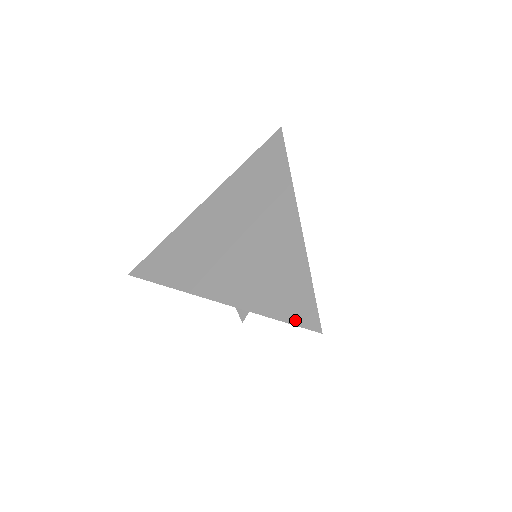
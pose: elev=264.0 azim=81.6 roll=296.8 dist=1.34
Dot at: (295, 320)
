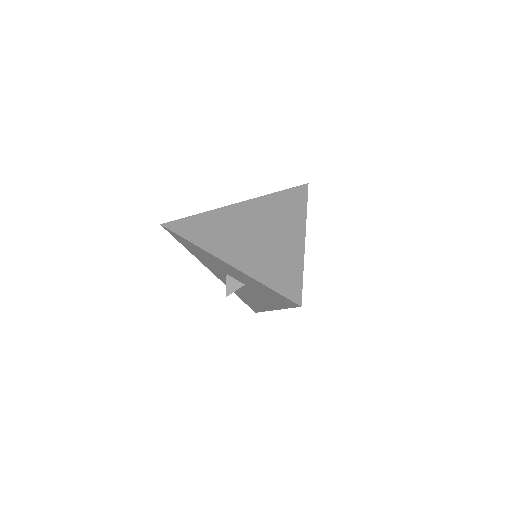
Dot at: (284, 293)
